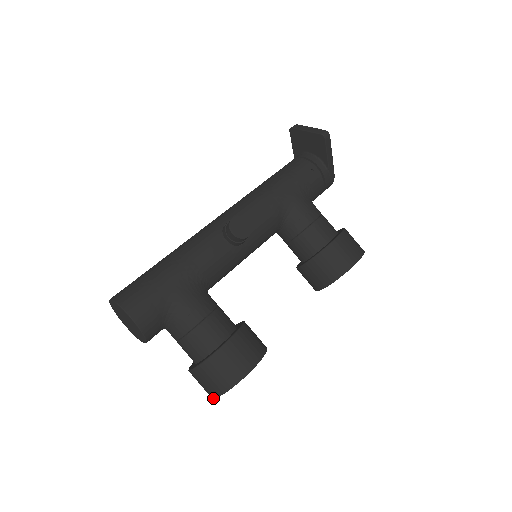
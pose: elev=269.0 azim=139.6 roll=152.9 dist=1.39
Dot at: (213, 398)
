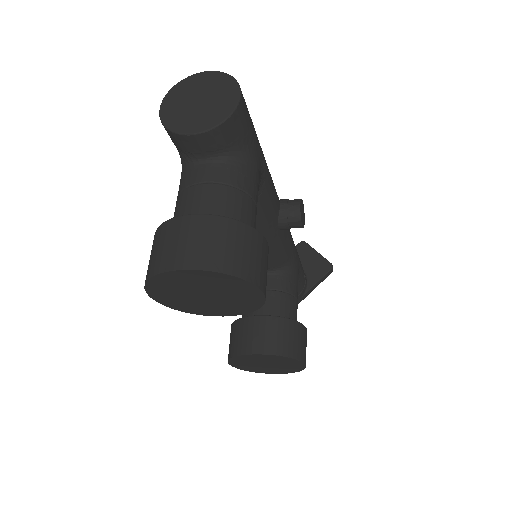
Dot at: (185, 268)
